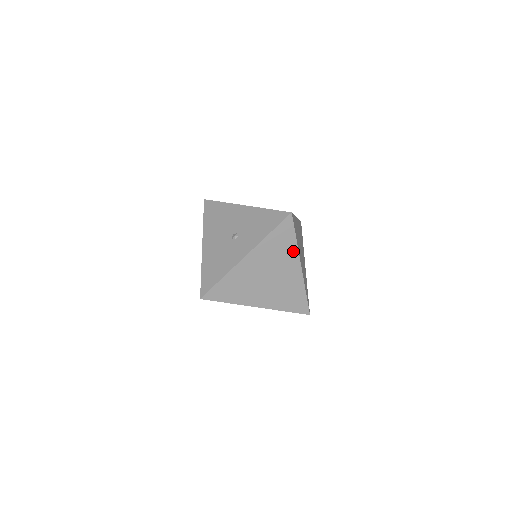
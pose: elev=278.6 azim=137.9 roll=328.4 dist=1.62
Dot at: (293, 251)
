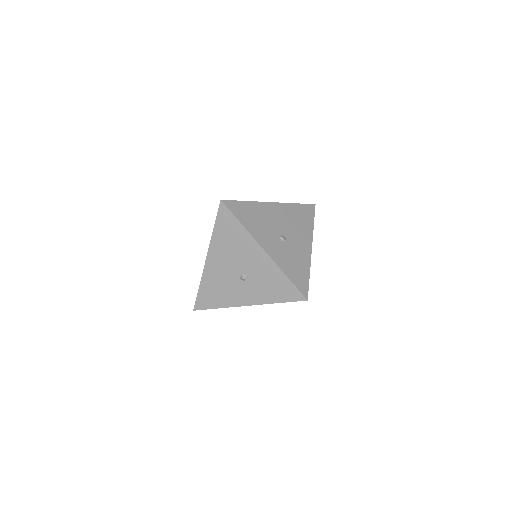
Dot at: occluded
